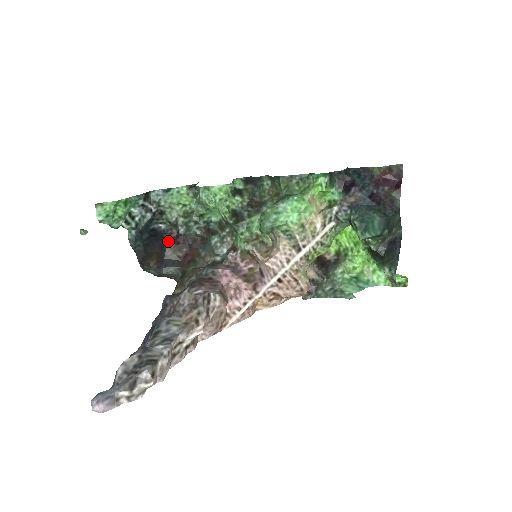
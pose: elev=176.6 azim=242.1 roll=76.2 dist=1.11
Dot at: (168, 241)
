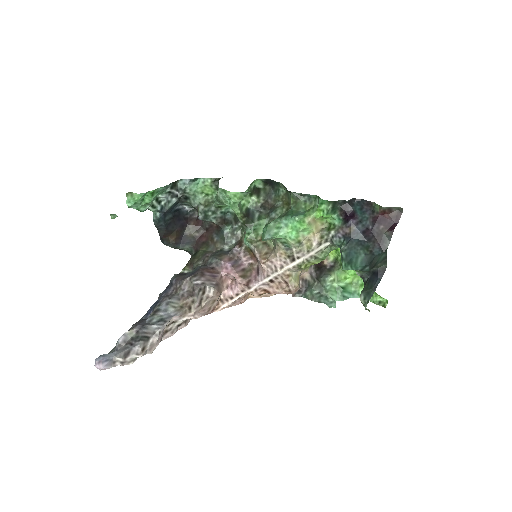
Dot at: (189, 221)
